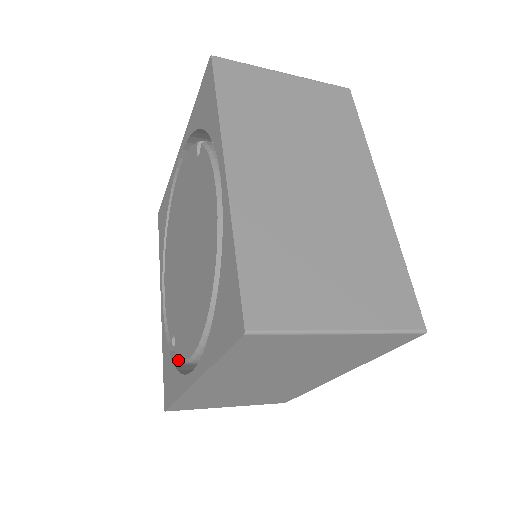
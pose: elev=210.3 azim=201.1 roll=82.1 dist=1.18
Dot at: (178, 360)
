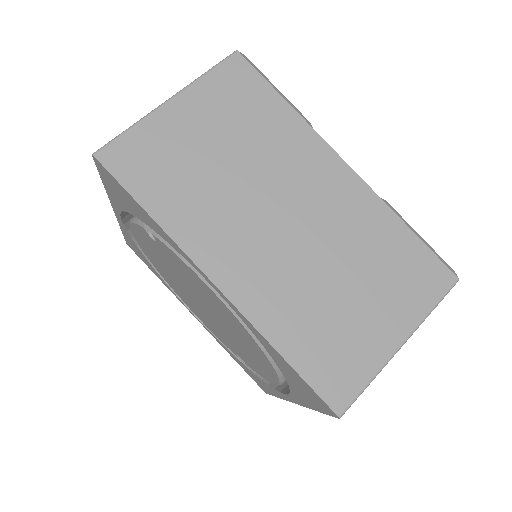
Dot at: occluded
